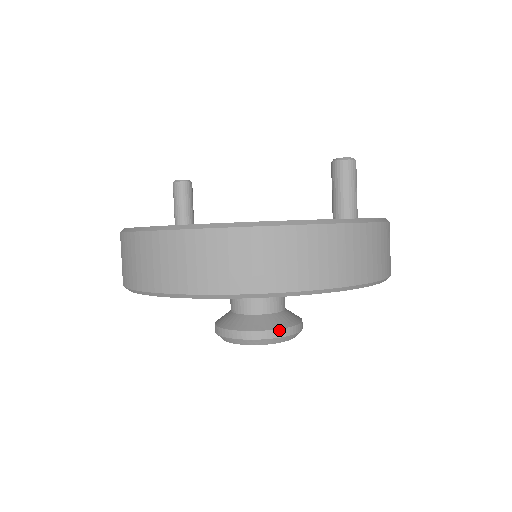
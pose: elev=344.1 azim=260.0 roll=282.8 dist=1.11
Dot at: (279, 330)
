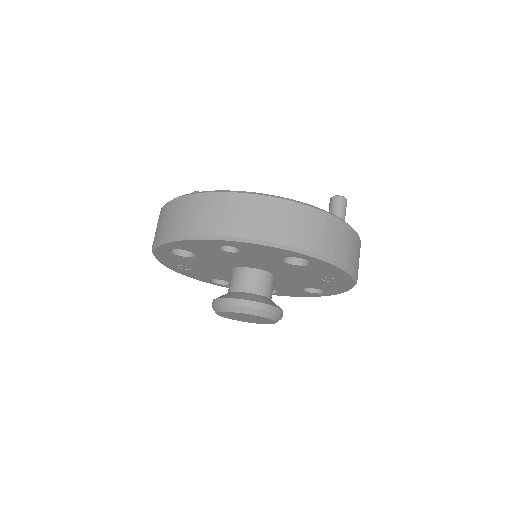
Dot at: (274, 307)
